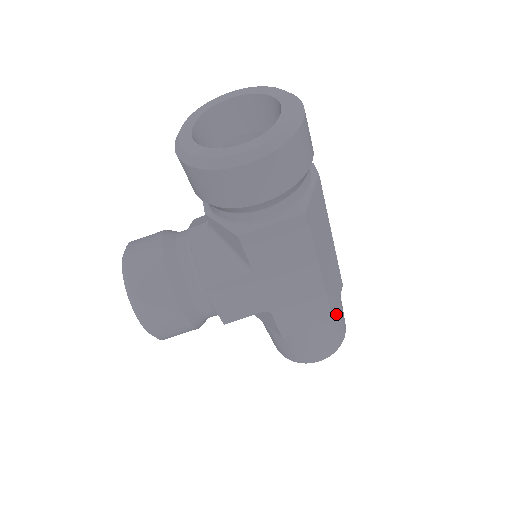
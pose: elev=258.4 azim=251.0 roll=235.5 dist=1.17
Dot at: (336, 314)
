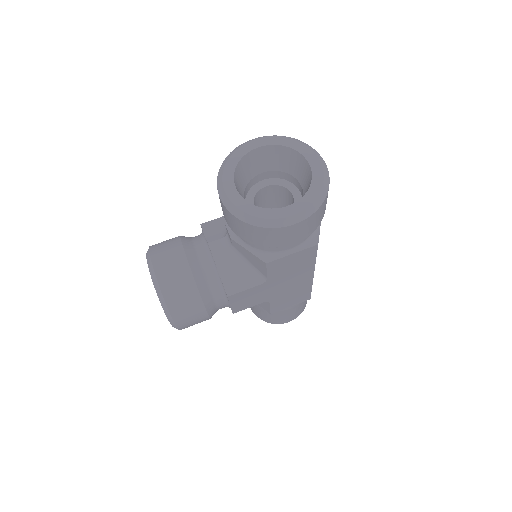
Dot at: occluded
